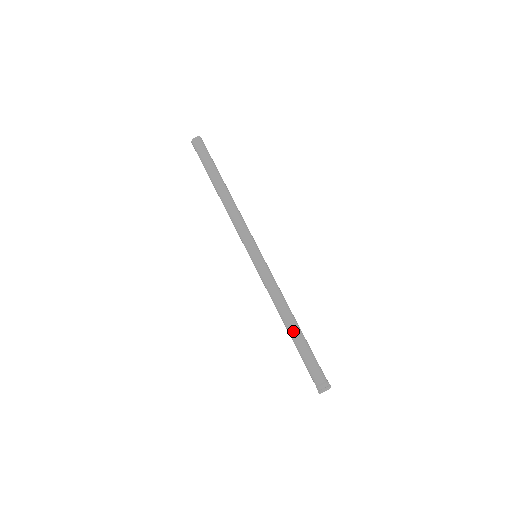
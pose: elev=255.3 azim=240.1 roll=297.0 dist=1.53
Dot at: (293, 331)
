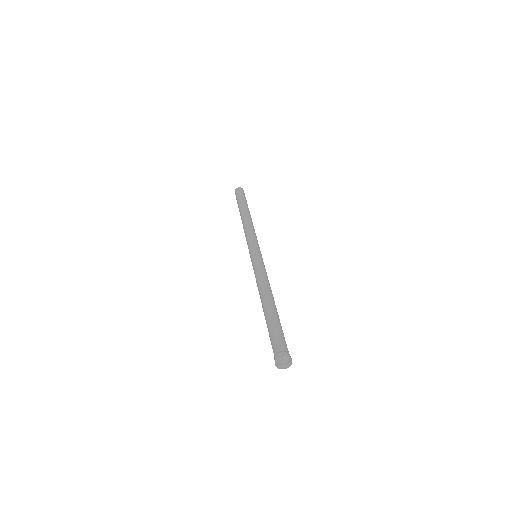
Dot at: (266, 307)
